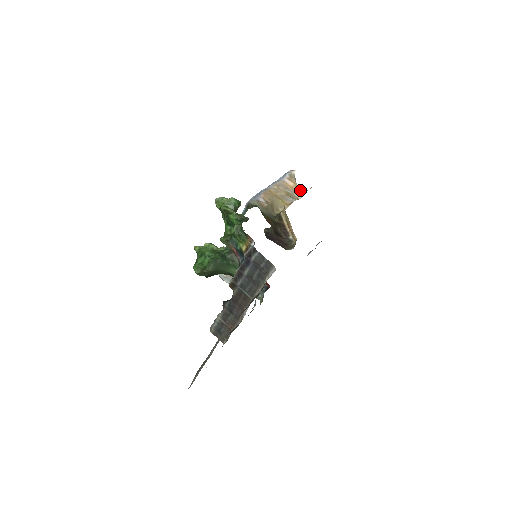
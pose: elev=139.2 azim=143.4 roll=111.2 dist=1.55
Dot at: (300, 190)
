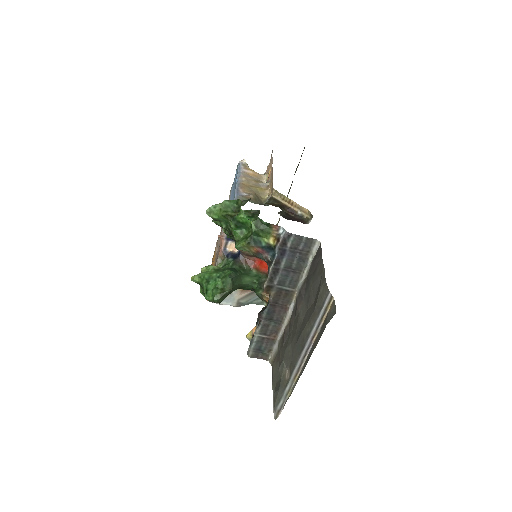
Dot at: (261, 175)
